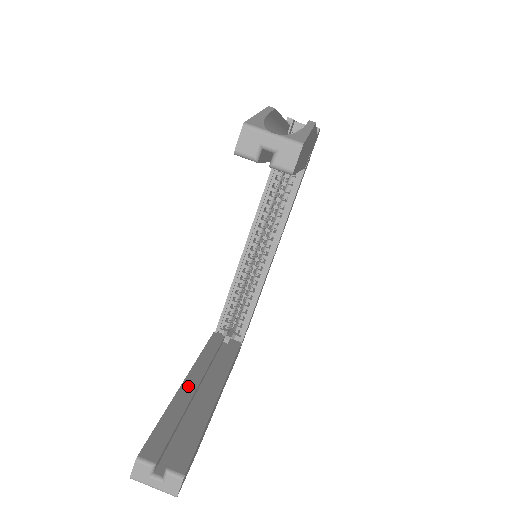
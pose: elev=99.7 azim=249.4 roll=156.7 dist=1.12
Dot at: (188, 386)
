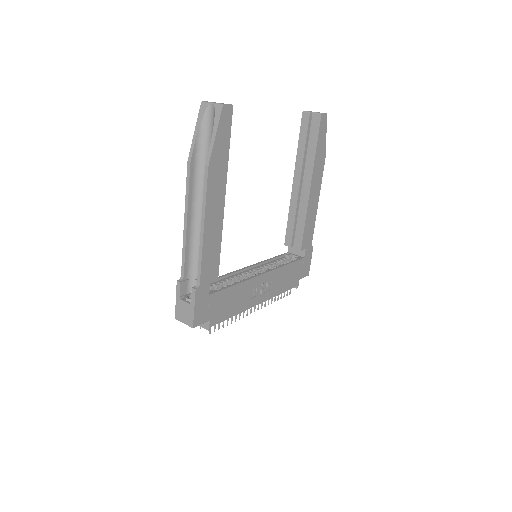
Dot at: occluded
